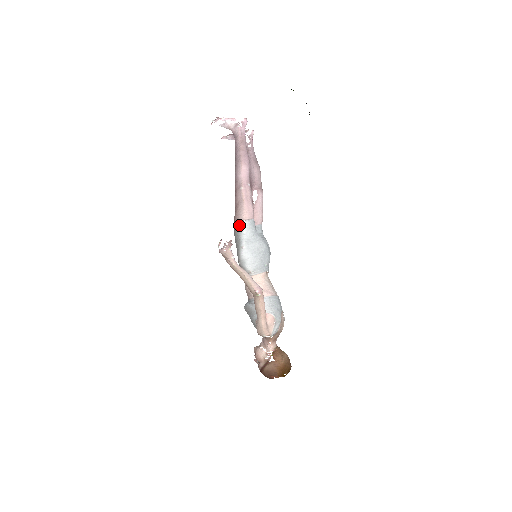
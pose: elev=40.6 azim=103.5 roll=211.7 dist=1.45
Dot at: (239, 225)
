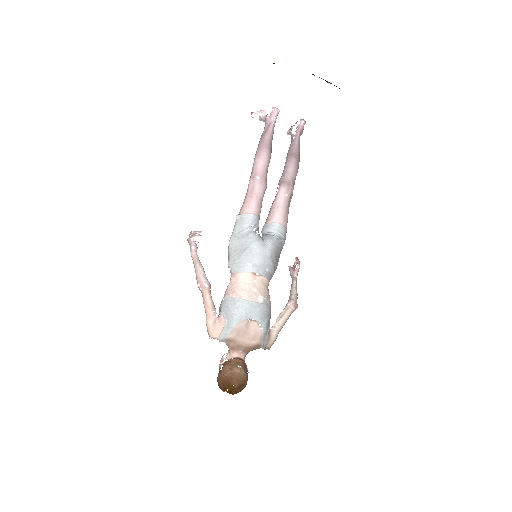
Dot at: (236, 220)
